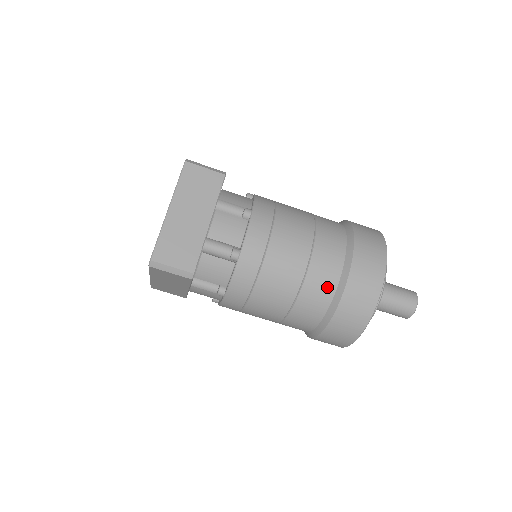
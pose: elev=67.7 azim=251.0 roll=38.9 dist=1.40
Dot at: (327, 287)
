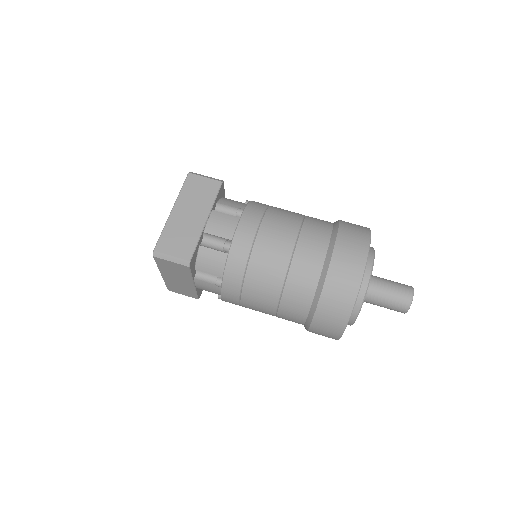
Dot at: (311, 273)
